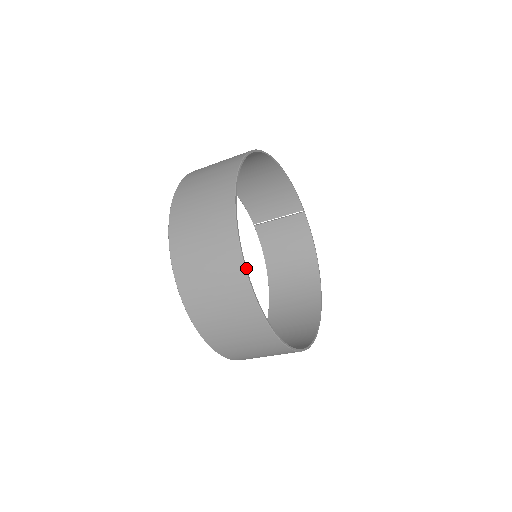
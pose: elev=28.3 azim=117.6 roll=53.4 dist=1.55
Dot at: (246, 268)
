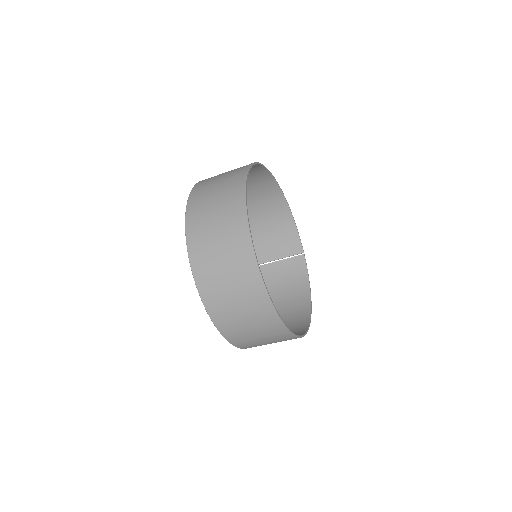
Dot at: (247, 210)
